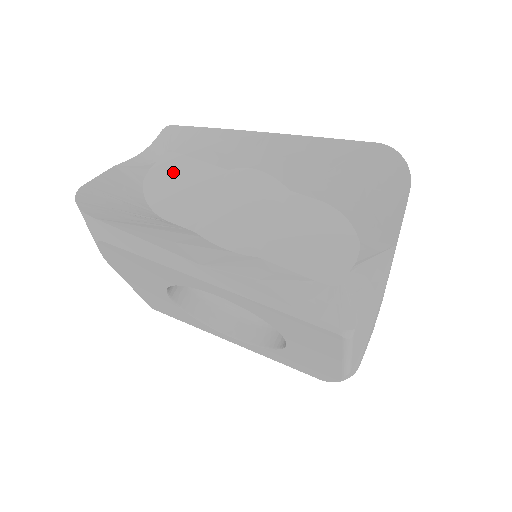
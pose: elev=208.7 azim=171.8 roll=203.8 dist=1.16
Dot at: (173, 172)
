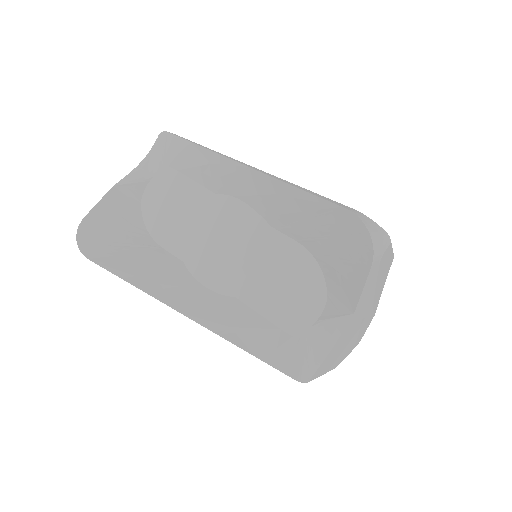
Dot at: (167, 191)
